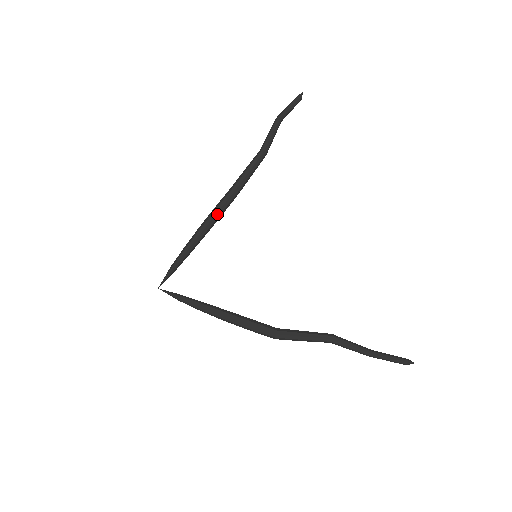
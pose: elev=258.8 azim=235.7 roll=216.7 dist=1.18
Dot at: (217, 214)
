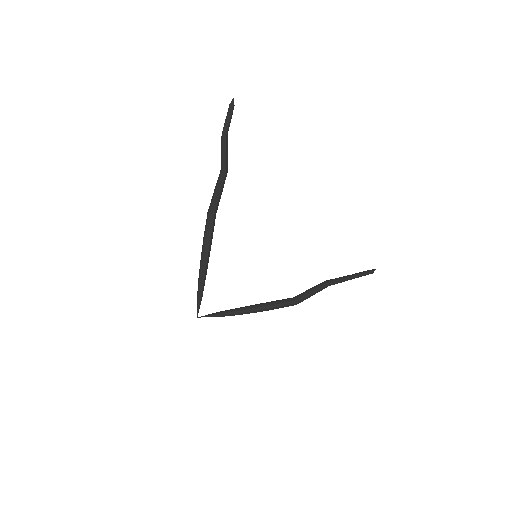
Dot at: (211, 239)
